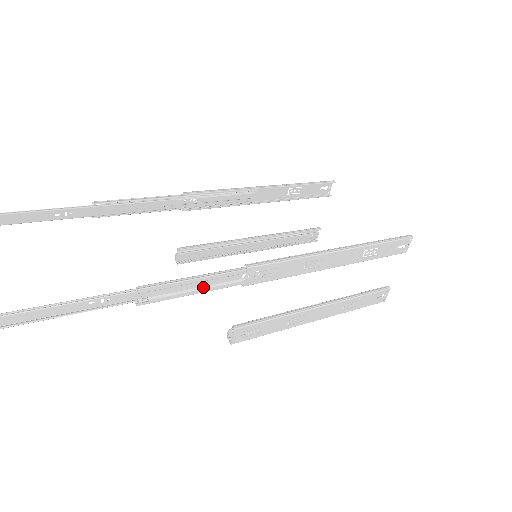
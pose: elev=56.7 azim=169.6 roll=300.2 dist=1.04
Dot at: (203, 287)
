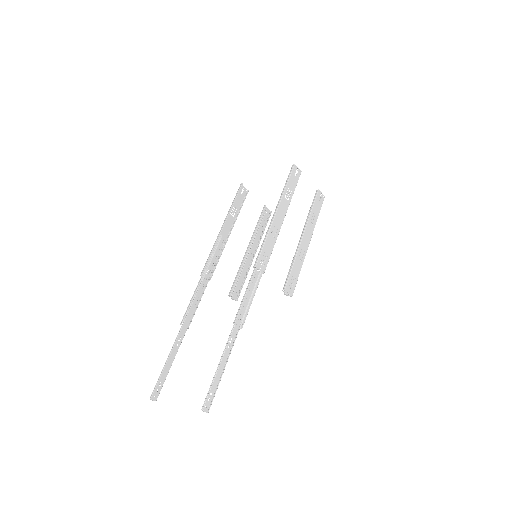
Dot at: (252, 294)
